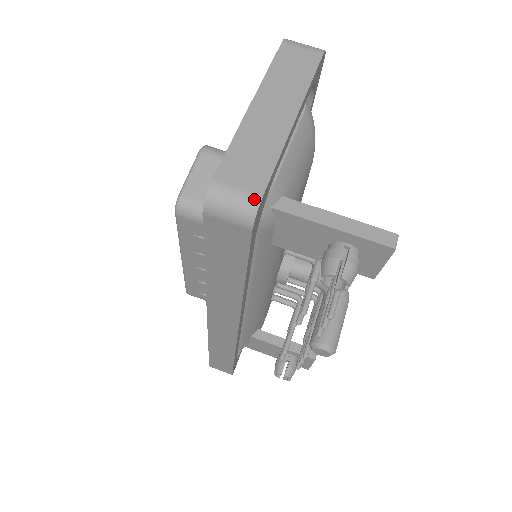
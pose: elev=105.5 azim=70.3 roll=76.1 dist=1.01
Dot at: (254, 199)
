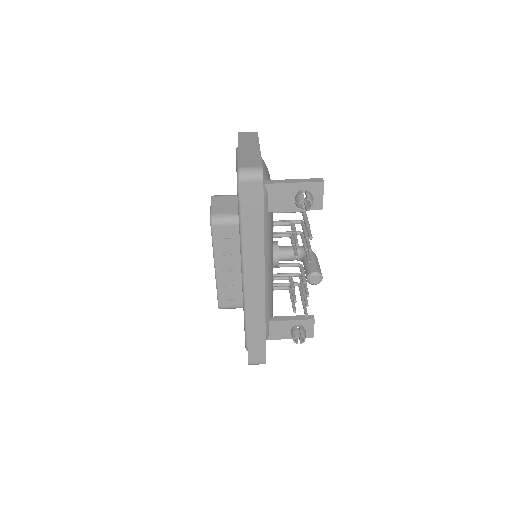
Dot at: (260, 168)
